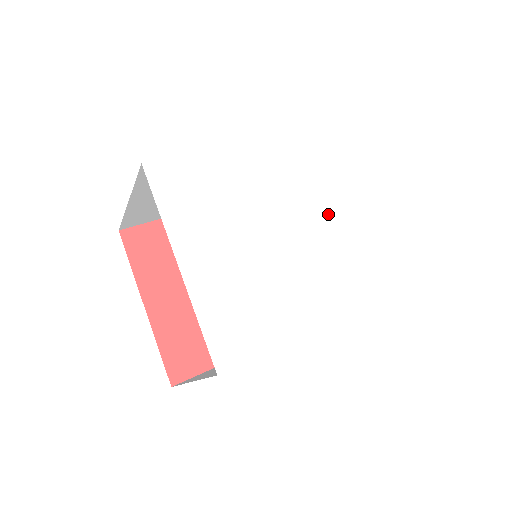
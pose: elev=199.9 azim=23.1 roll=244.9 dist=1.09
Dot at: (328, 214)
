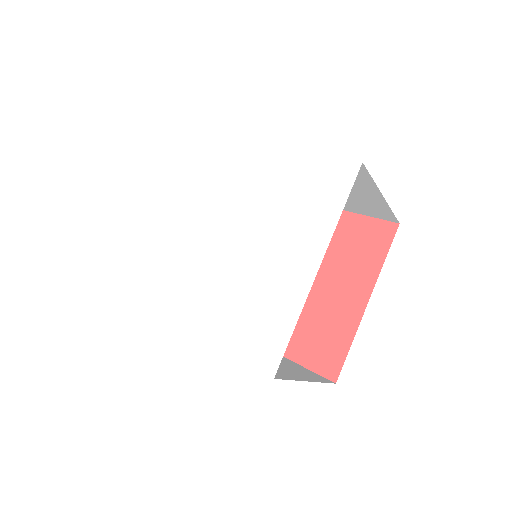
Dot at: (261, 246)
